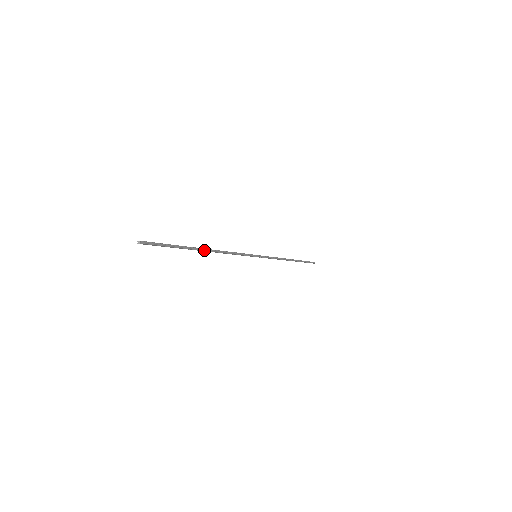
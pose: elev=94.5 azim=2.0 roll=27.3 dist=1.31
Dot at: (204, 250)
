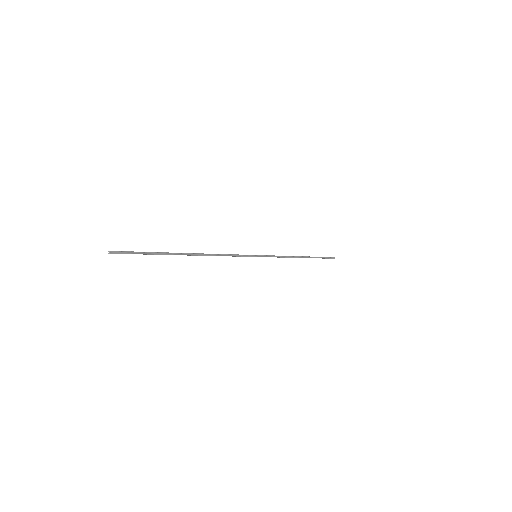
Dot at: (189, 255)
